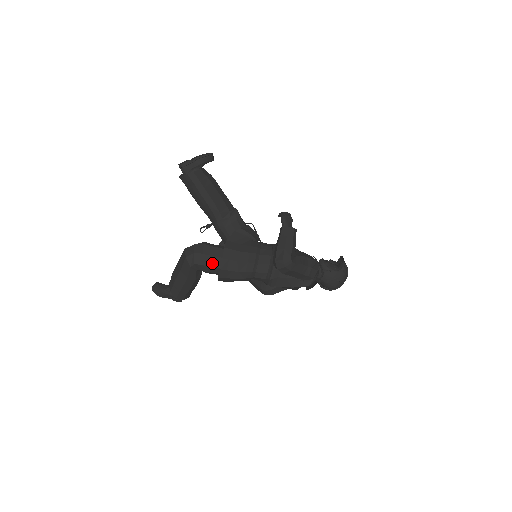
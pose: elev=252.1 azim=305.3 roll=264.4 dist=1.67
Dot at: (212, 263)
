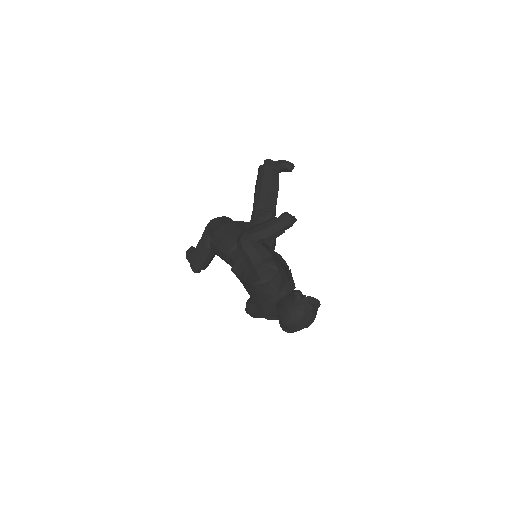
Dot at: (217, 229)
